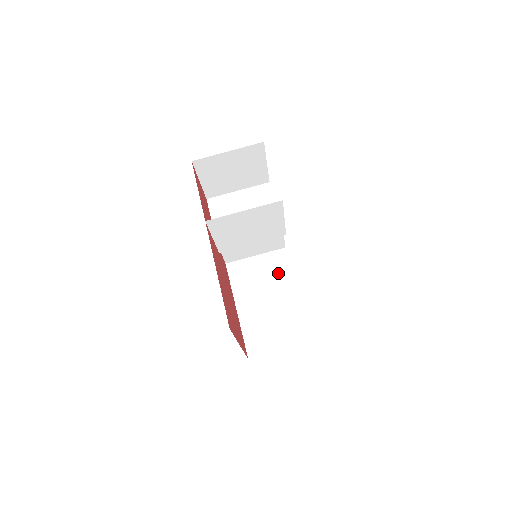
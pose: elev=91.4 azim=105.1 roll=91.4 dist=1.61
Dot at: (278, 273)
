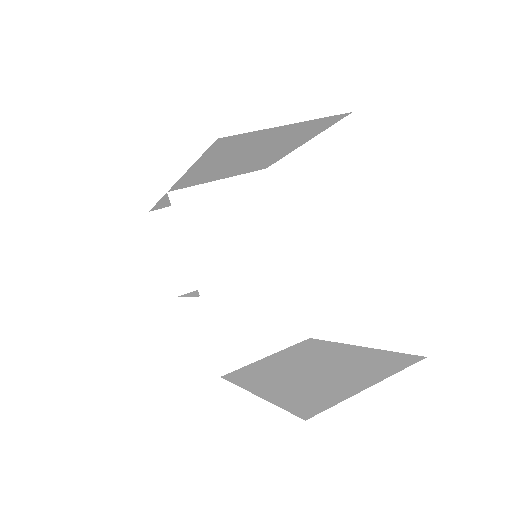
Dot at: (311, 350)
